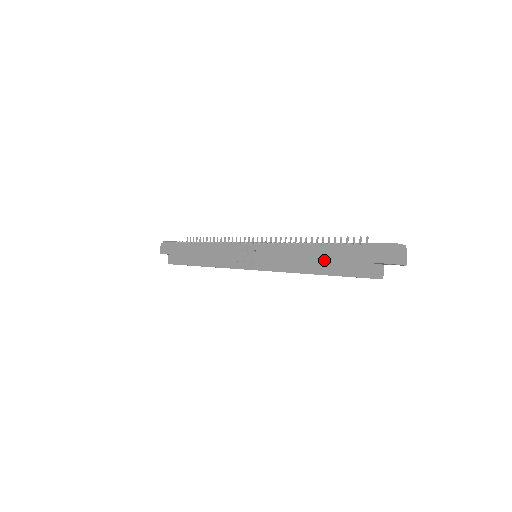
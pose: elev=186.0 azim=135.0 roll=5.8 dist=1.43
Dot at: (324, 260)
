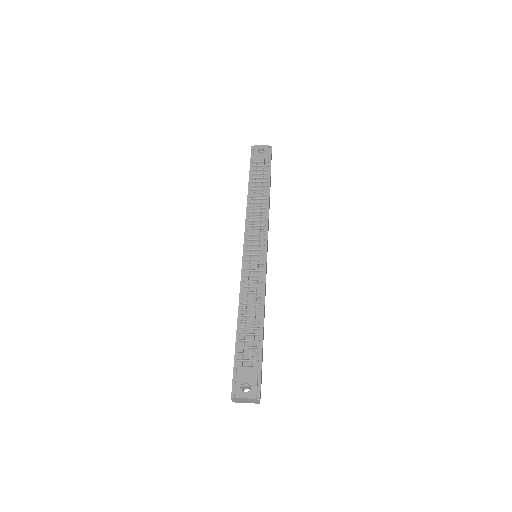
Dot at: occluded
